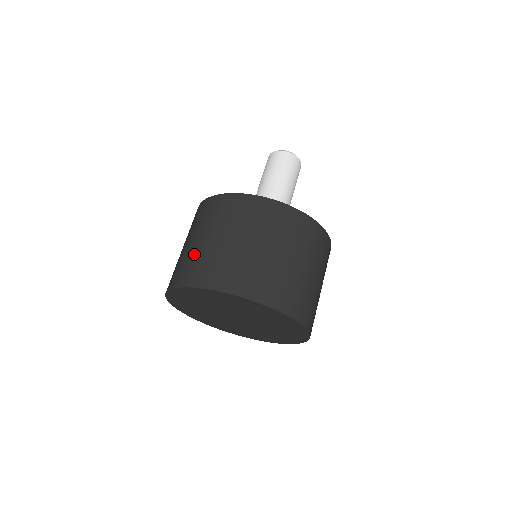
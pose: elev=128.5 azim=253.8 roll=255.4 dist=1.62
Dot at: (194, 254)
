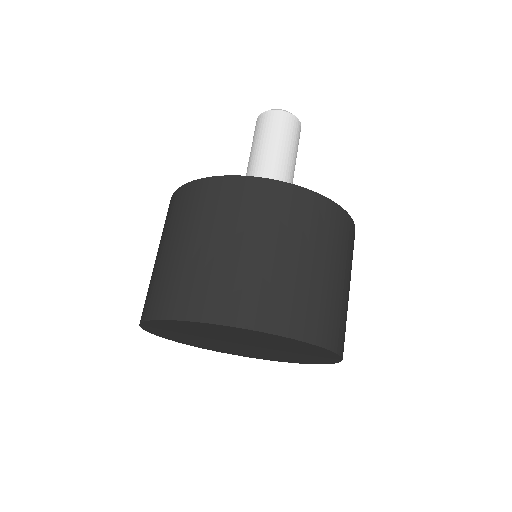
Dot at: (156, 273)
